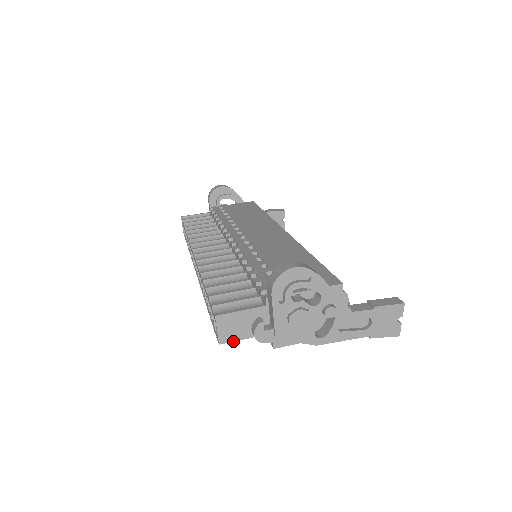
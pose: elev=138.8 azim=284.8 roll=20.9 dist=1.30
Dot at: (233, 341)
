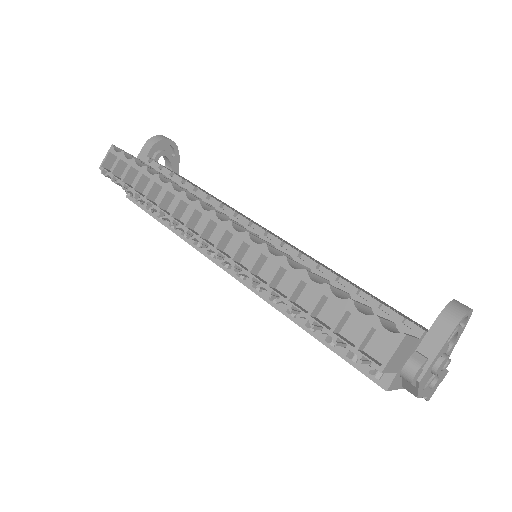
Dot at: (386, 372)
